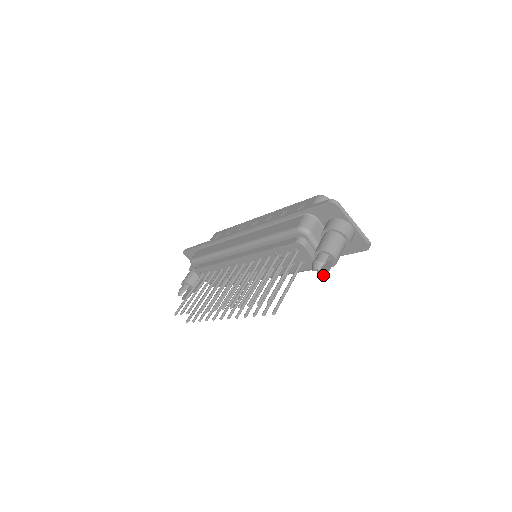
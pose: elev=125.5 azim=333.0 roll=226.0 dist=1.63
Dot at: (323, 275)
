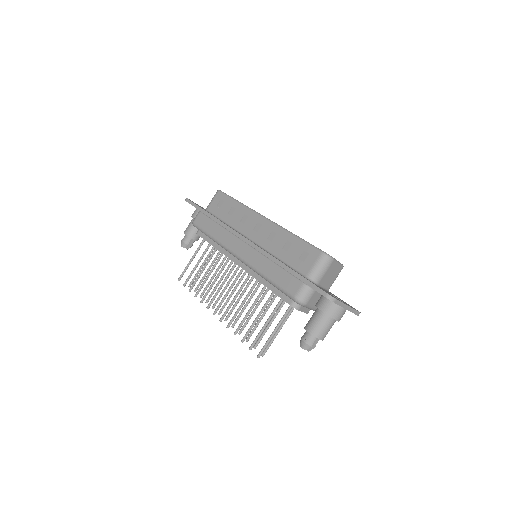
Dot at: (308, 351)
